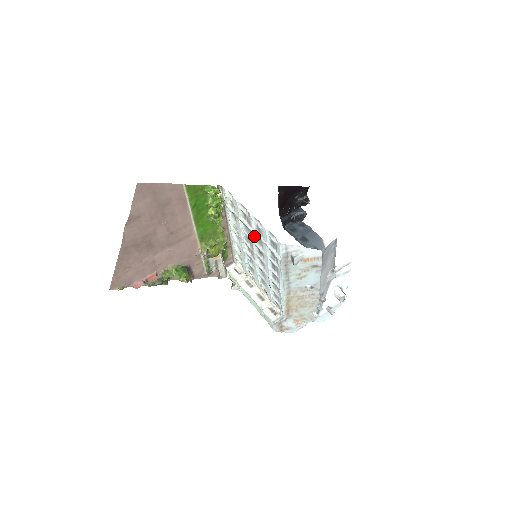
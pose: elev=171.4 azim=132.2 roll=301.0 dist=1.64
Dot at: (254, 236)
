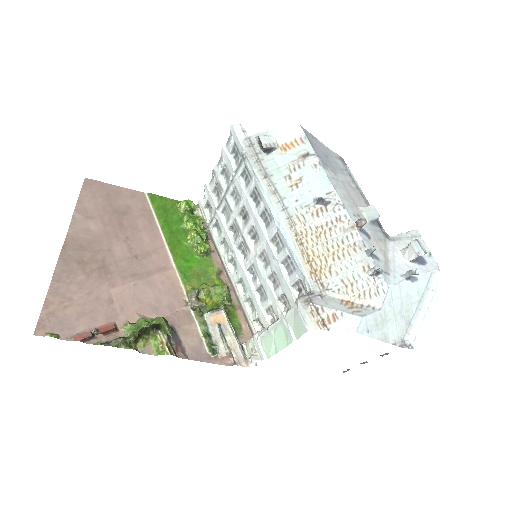
Dot at: (231, 201)
